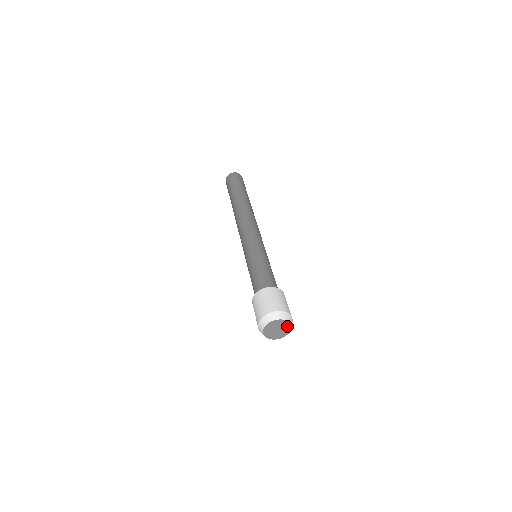
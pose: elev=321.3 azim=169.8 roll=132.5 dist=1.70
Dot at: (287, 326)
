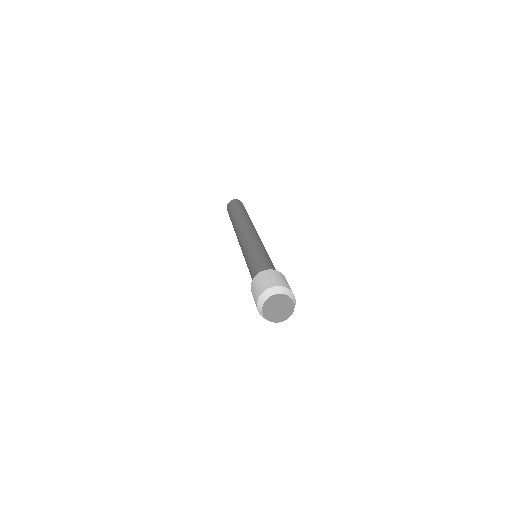
Dot at: (282, 298)
